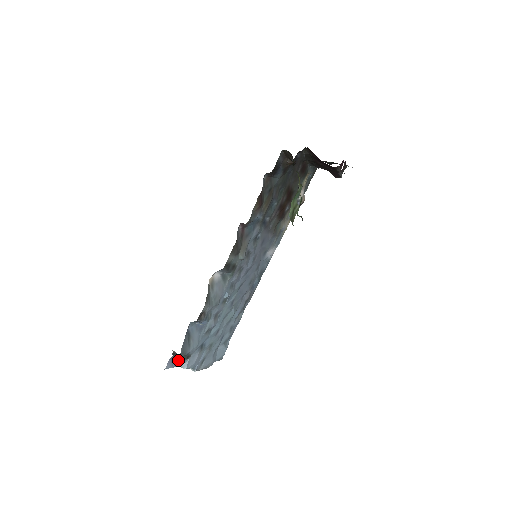
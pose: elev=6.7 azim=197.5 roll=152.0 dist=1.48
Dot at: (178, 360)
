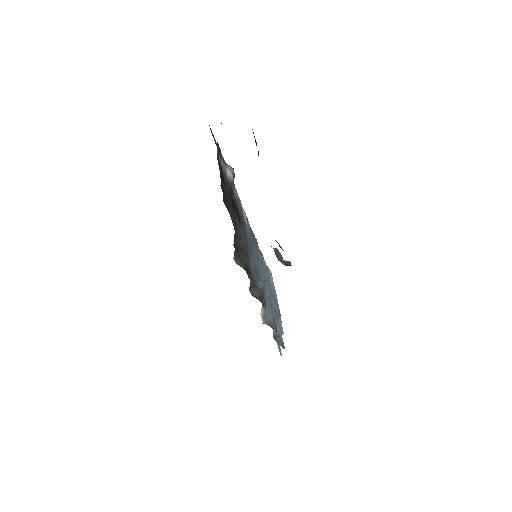
Dot at: occluded
